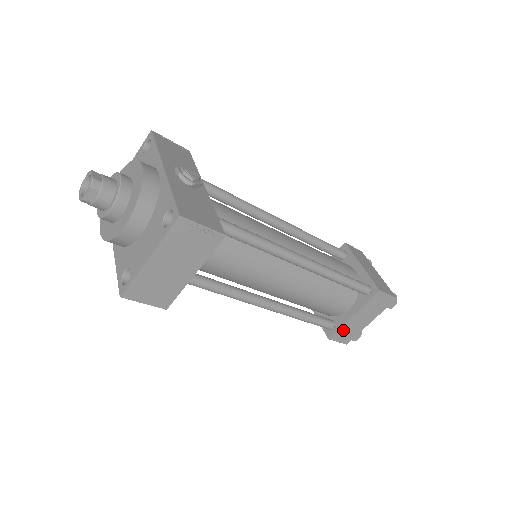
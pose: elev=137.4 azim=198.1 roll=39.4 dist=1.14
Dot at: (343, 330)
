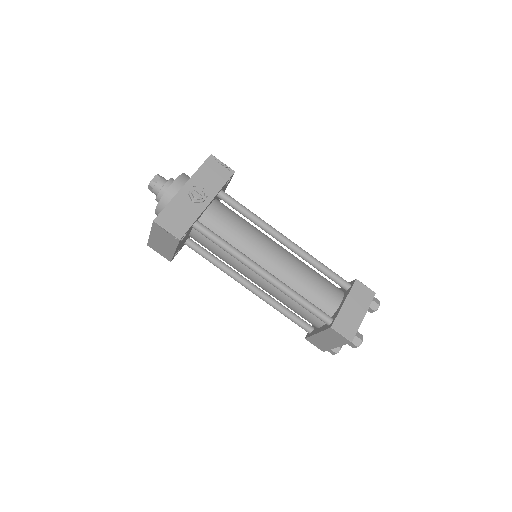
Dot at: (314, 339)
